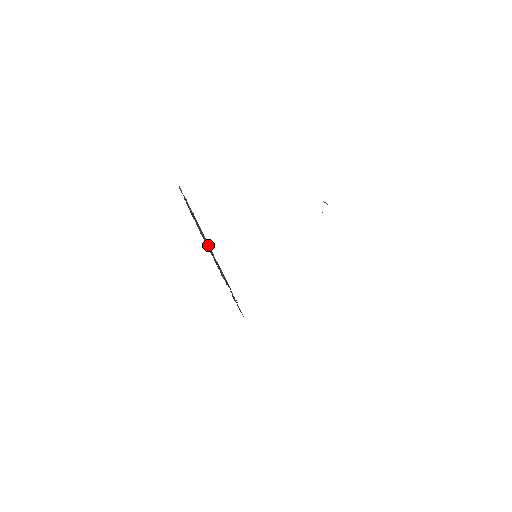
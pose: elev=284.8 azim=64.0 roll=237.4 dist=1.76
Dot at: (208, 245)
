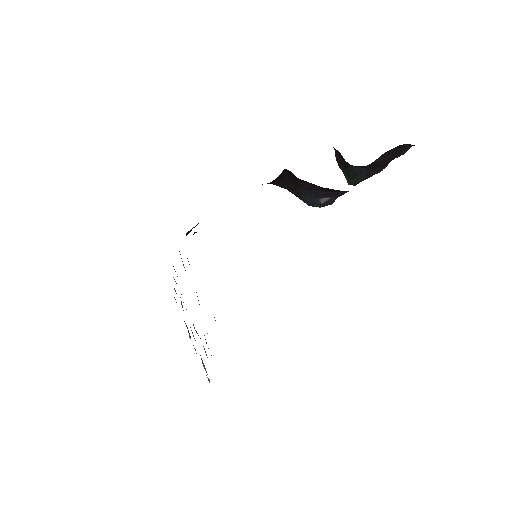
Dot at: occluded
